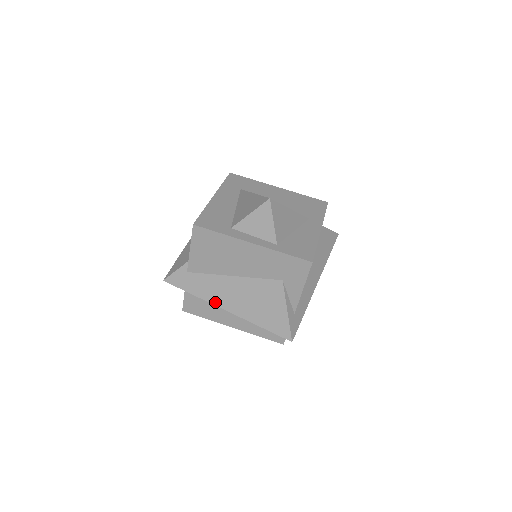
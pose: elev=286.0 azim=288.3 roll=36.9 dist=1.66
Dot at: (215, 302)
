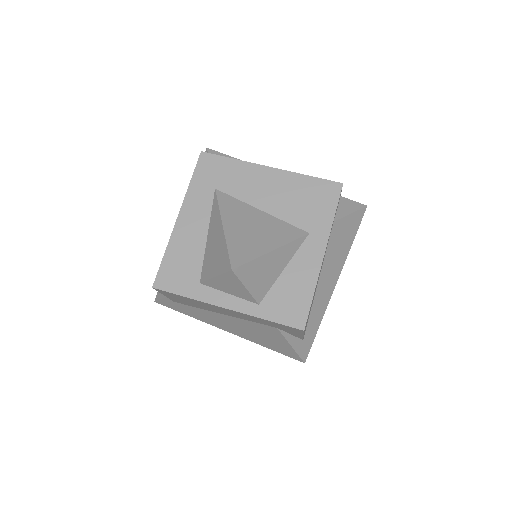
Dot at: (213, 325)
